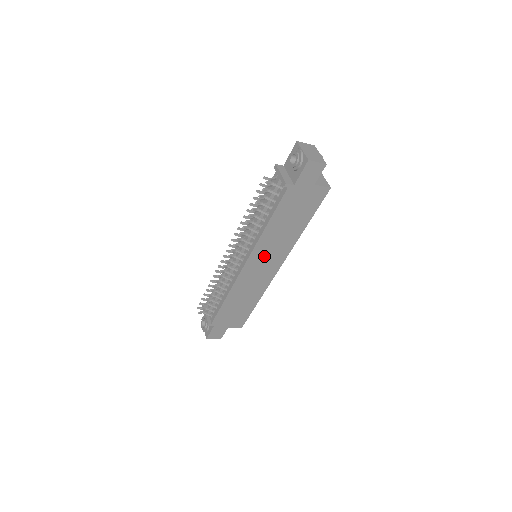
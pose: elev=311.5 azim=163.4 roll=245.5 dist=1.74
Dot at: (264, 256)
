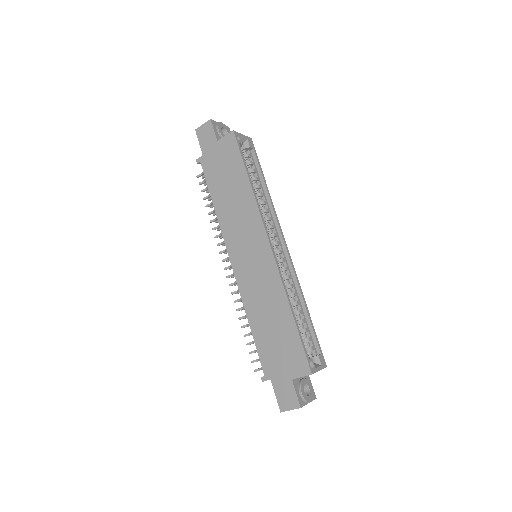
Dot at: (241, 241)
